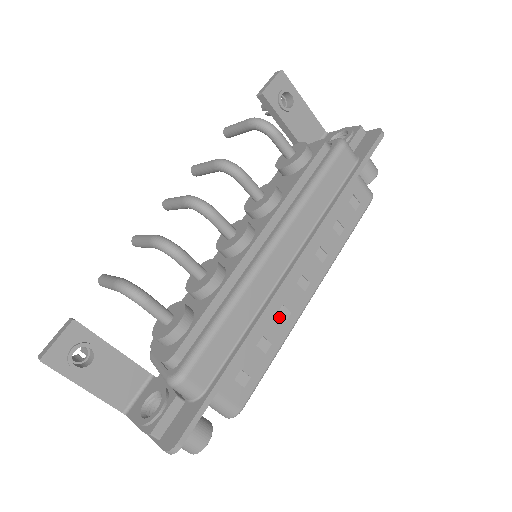
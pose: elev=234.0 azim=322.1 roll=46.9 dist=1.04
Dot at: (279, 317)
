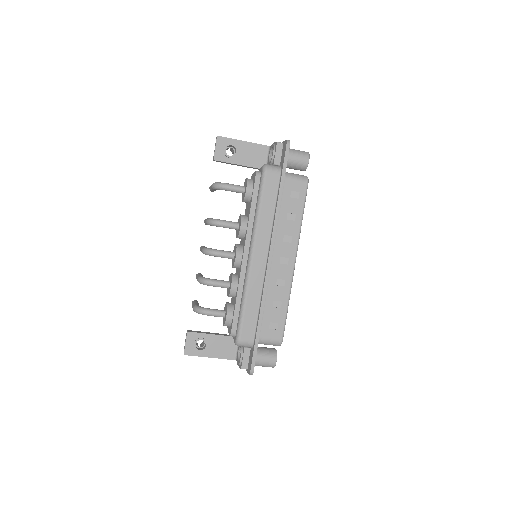
Dot at: (278, 286)
